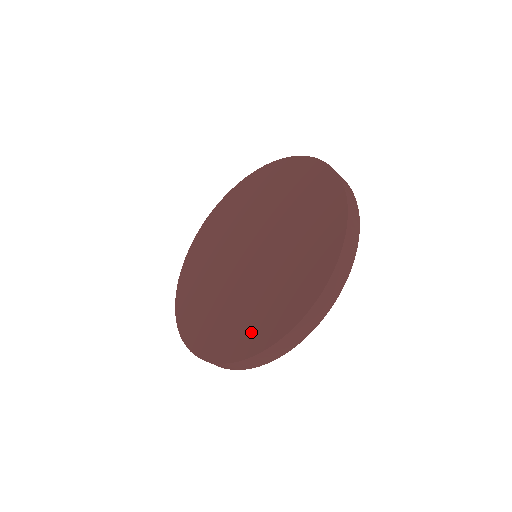
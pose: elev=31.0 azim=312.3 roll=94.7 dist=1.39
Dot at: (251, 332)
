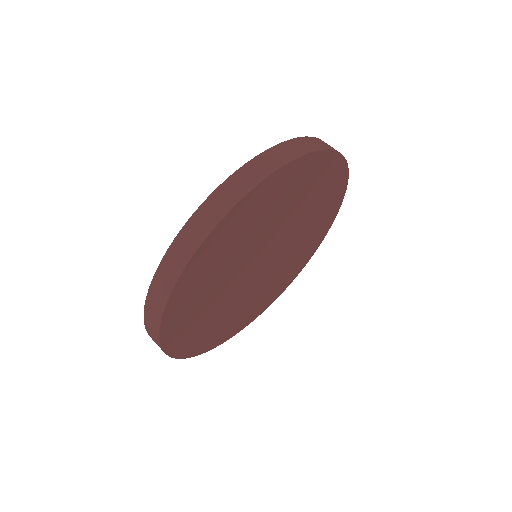
Dot at: occluded
